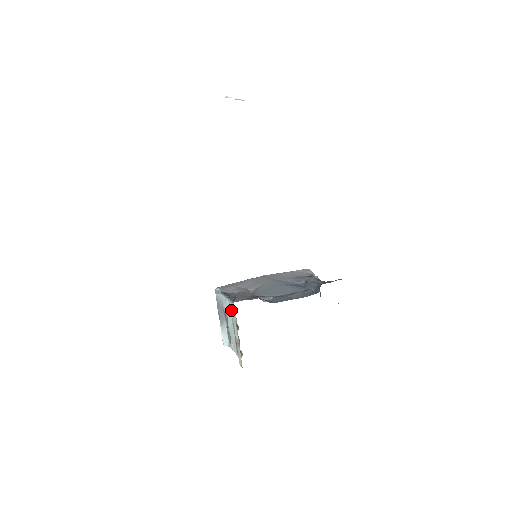
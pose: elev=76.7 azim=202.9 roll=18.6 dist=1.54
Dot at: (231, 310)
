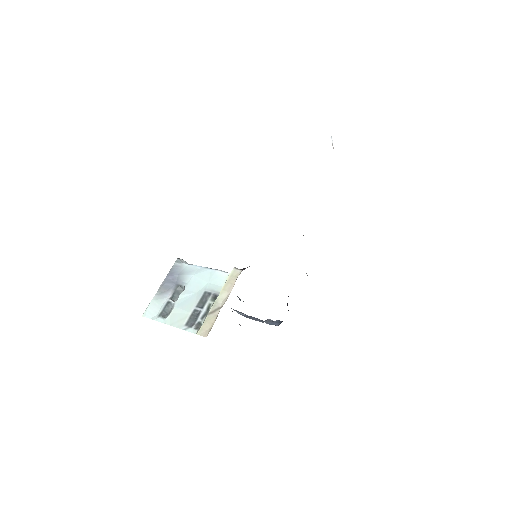
Dot at: (228, 277)
